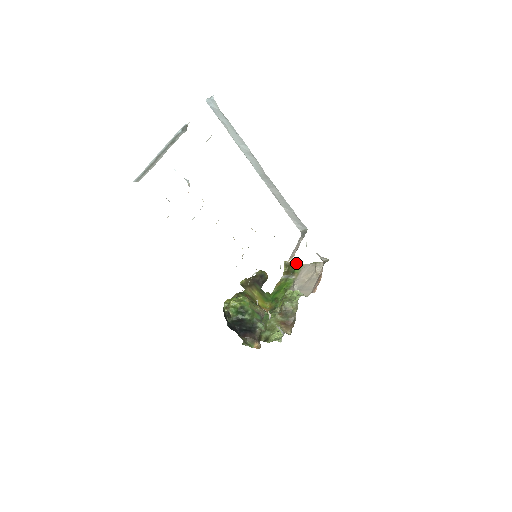
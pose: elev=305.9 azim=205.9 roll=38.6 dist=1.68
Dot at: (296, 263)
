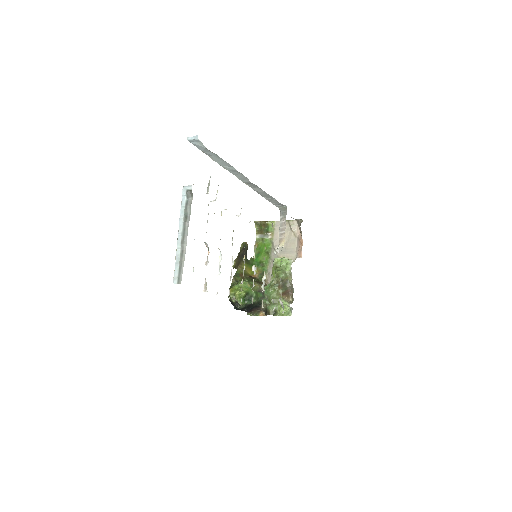
Dot at: (267, 222)
